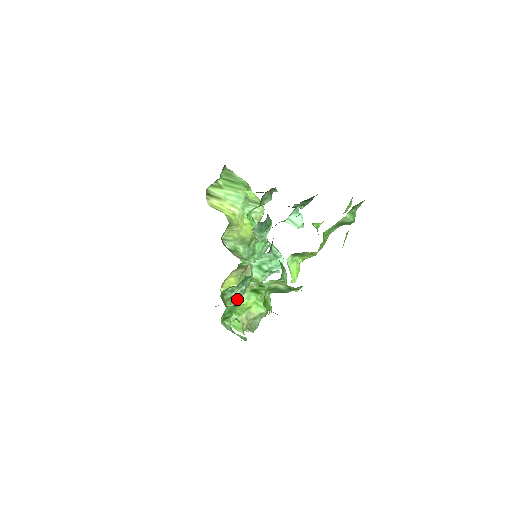
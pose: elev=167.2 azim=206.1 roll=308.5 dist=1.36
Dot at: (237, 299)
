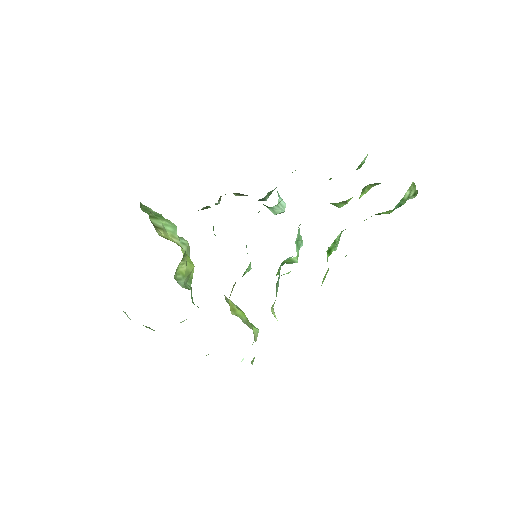
Dot at: occluded
